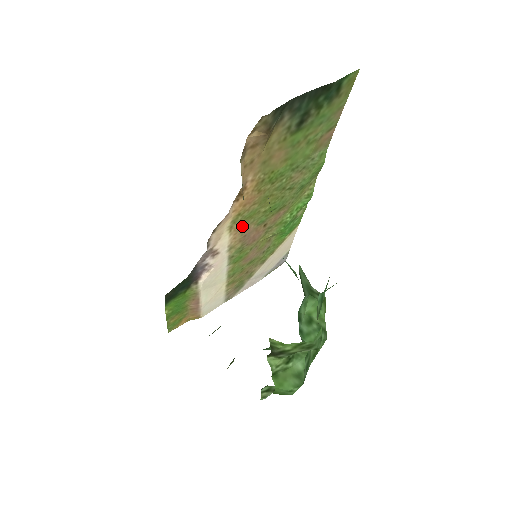
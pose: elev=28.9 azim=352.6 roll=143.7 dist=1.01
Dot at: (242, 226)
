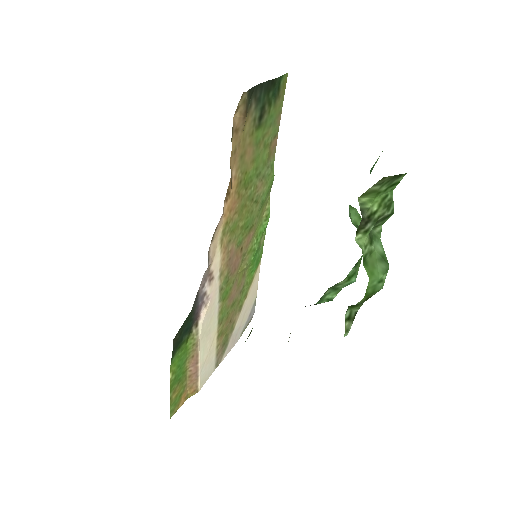
Dot at: (228, 243)
